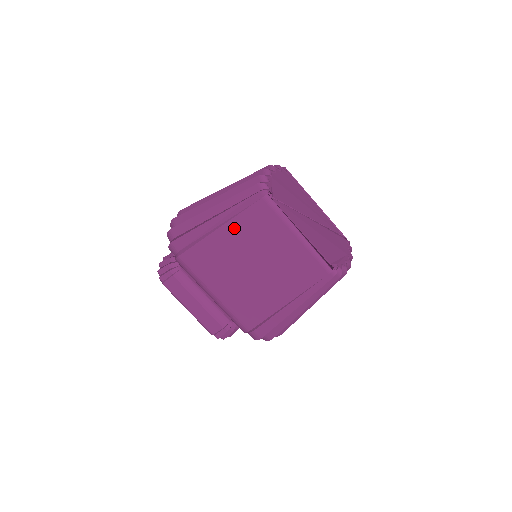
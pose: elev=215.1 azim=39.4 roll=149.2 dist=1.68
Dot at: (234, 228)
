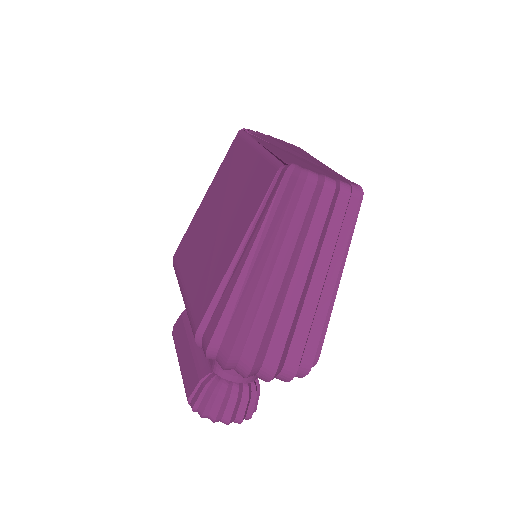
Dot at: (214, 186)
